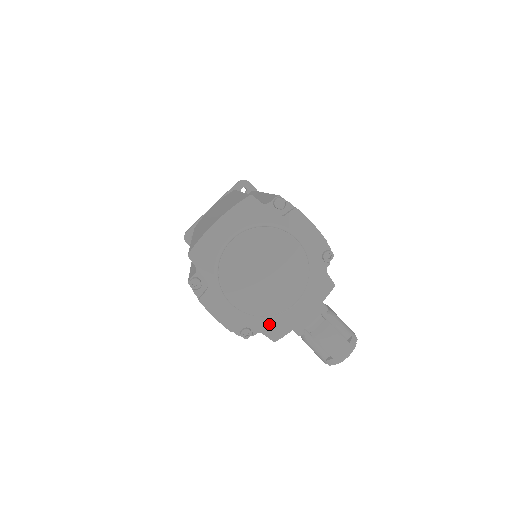
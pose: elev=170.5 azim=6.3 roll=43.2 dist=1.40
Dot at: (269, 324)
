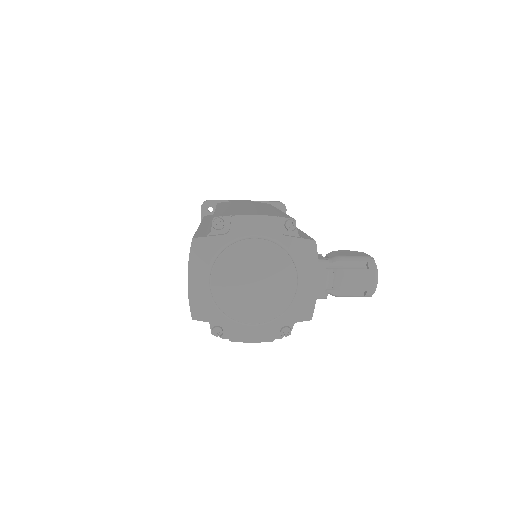
Dot at: (294, 312)
